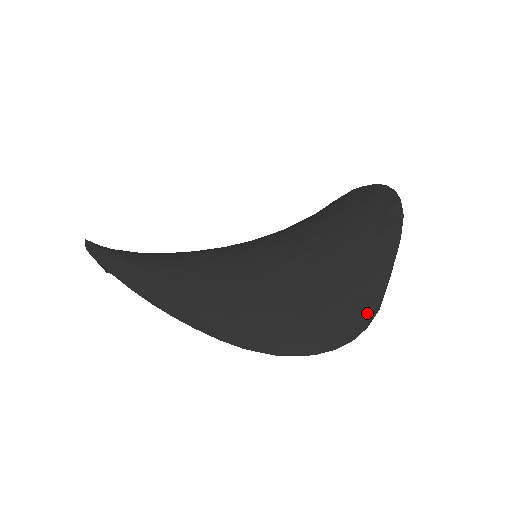
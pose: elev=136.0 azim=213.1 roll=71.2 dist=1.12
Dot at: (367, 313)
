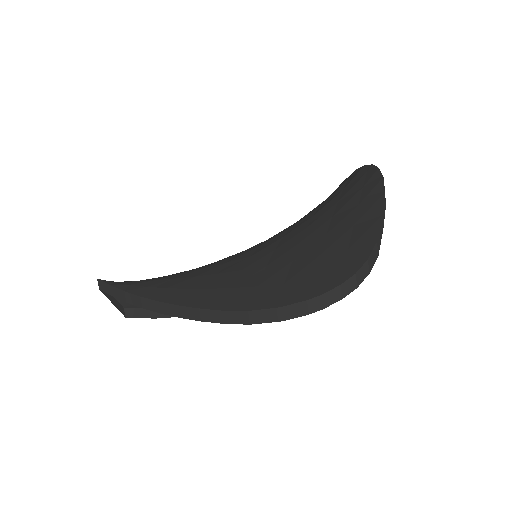
Dot at: (364, 258)
